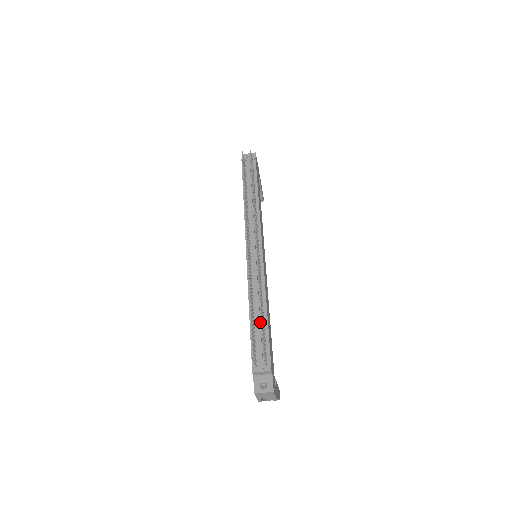
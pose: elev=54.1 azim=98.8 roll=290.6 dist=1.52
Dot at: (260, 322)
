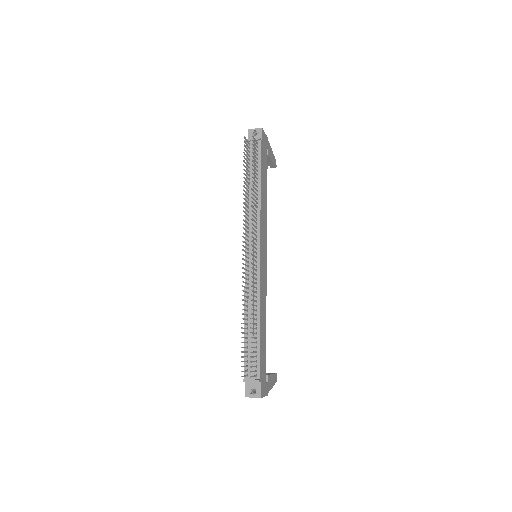
Dot at: occluded
